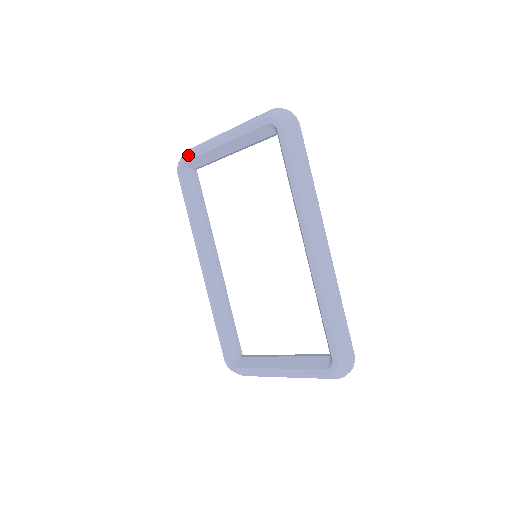
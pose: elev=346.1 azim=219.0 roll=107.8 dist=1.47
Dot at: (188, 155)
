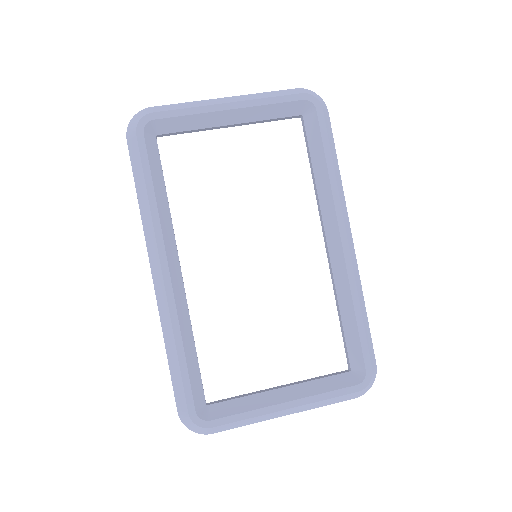
Dot at: (164, 111)
